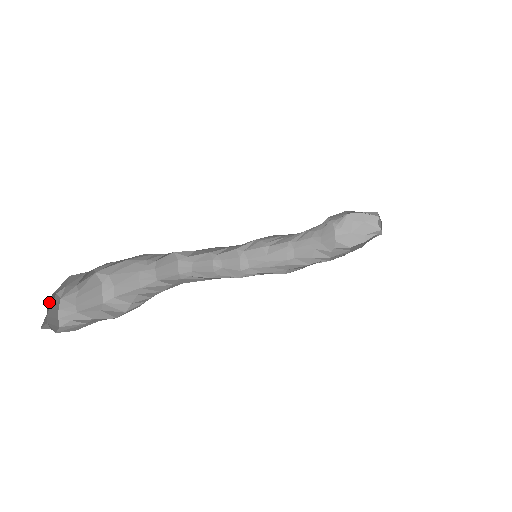
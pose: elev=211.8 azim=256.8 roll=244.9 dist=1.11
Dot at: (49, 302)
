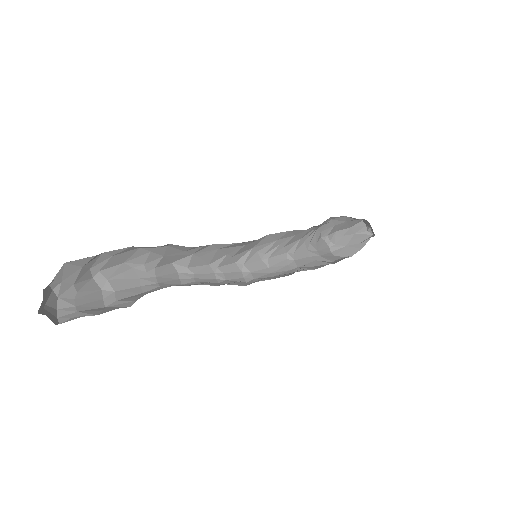
Dot at: (45, 293)
